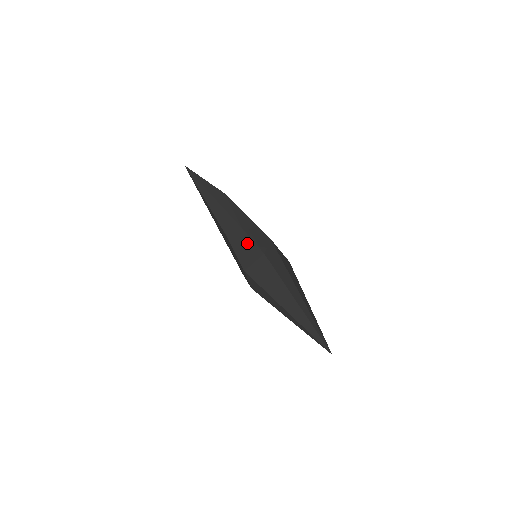
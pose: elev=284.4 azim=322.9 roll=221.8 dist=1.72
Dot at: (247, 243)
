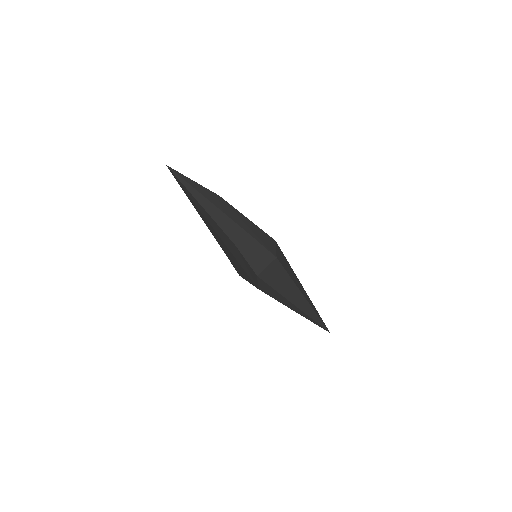
Dot at: (257, 248)
